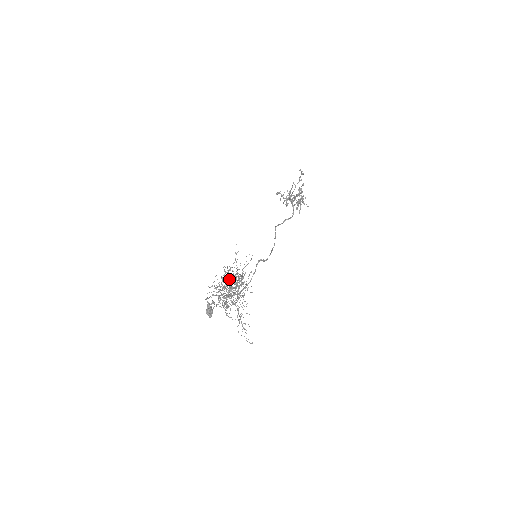
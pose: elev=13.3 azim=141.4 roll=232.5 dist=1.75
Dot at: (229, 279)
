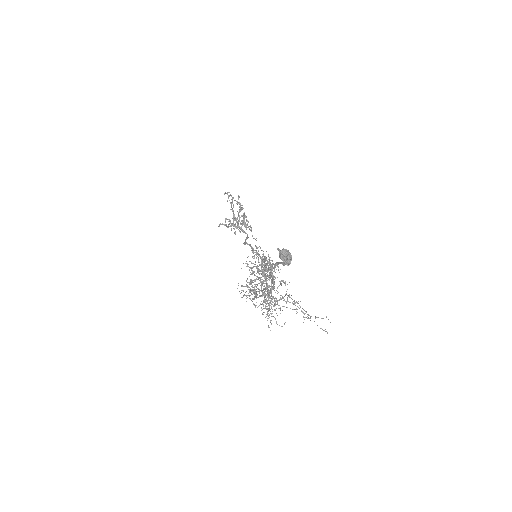
Dot at: (259, 262)
